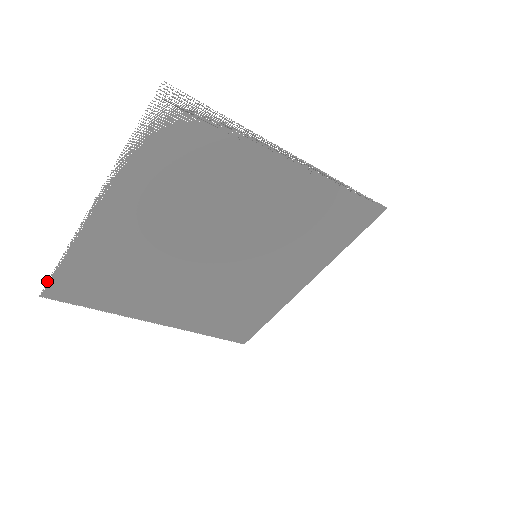
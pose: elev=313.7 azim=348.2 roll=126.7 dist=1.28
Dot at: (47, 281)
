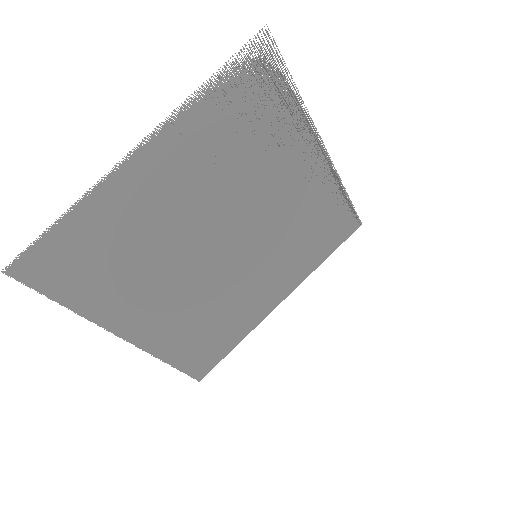
Dot at: occluded
